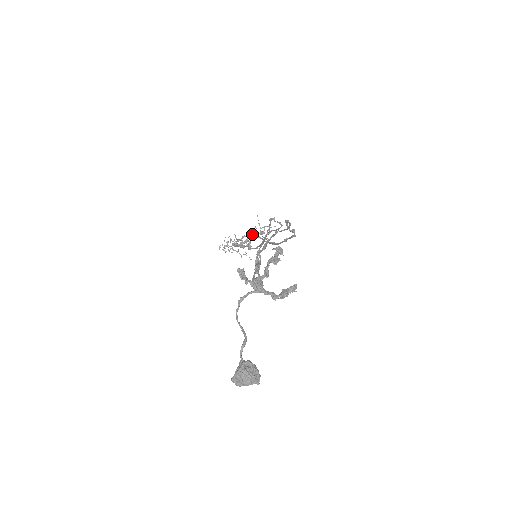
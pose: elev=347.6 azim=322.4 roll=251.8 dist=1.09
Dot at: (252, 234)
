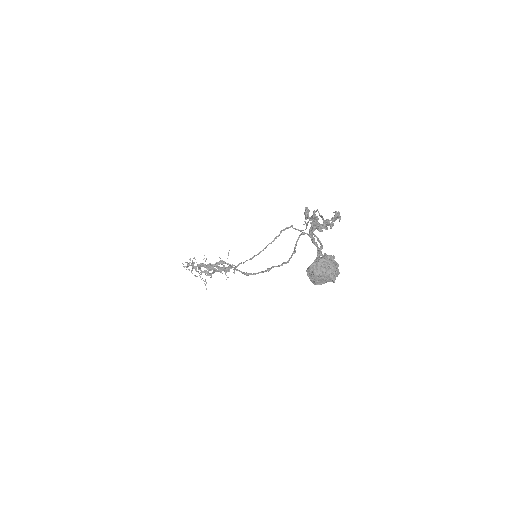
Dot at: (217, 267)
